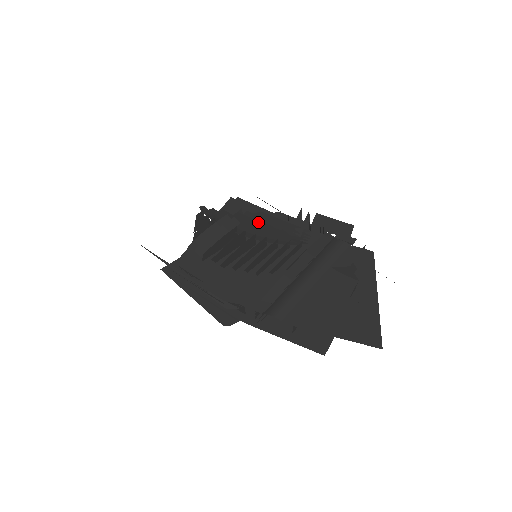
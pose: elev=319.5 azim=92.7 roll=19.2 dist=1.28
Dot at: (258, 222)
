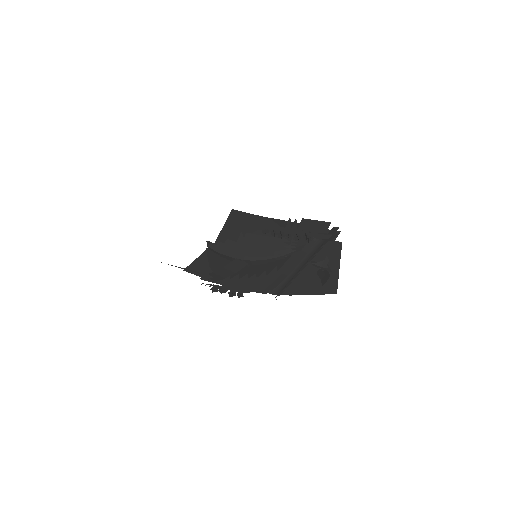
Dot at: (257, 242)
